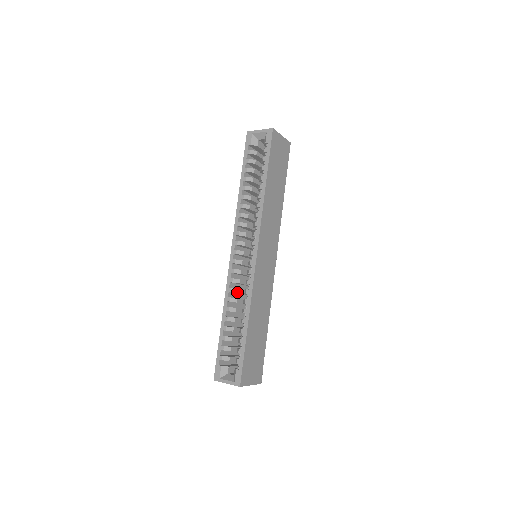
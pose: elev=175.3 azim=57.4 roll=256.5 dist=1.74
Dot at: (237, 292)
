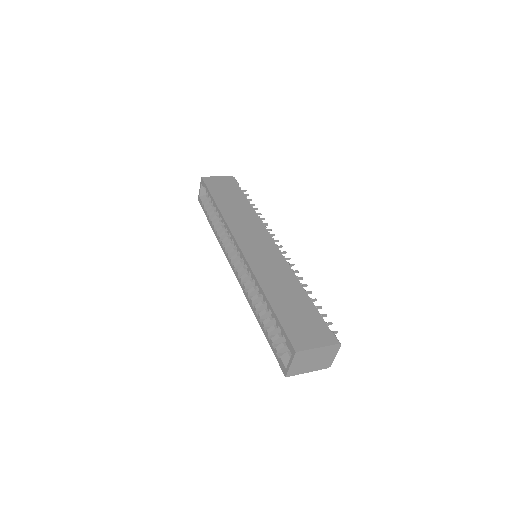
Dot at: (253, 290)
